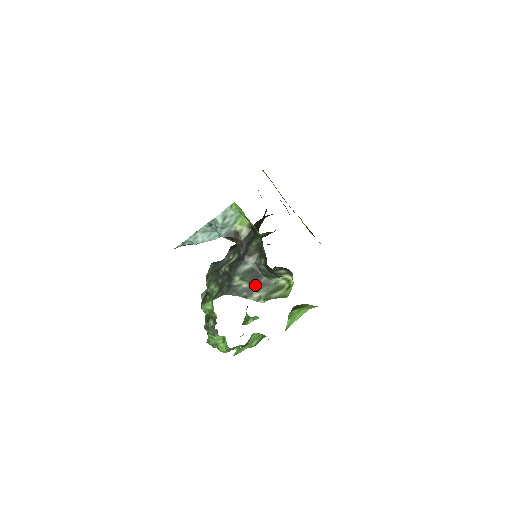
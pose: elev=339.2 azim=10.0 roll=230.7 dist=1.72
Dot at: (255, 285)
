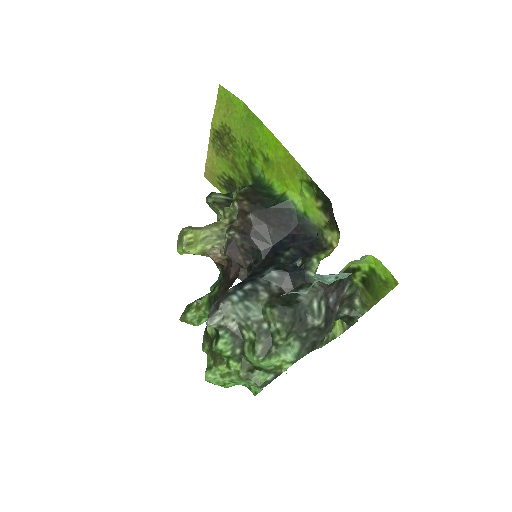
Dot at: occluded
